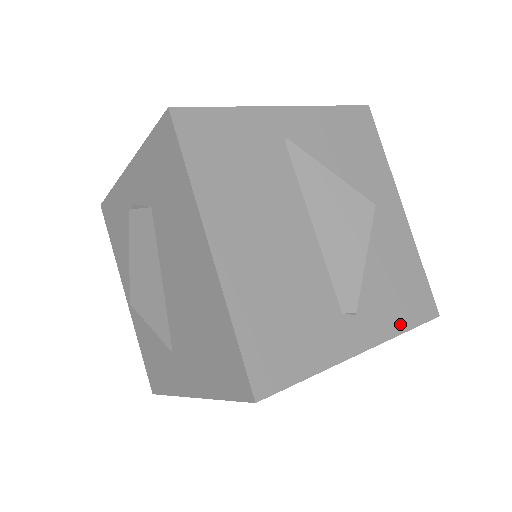
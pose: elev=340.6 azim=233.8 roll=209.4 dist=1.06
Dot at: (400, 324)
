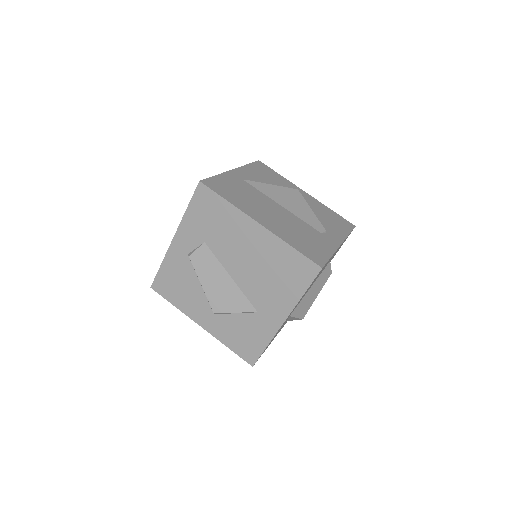
Dot at: (344, 232)
